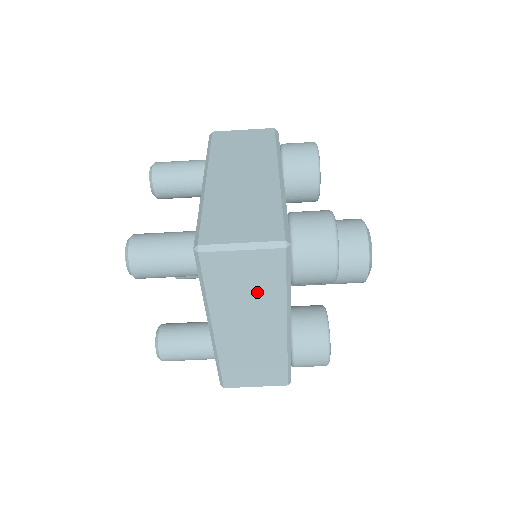
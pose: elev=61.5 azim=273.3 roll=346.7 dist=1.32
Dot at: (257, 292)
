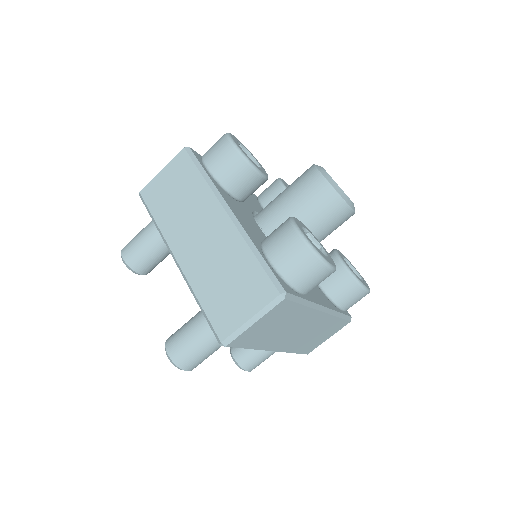
Dot at: (286, 322)
